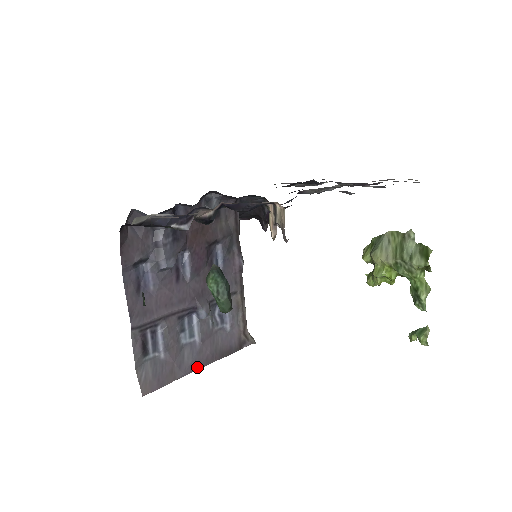
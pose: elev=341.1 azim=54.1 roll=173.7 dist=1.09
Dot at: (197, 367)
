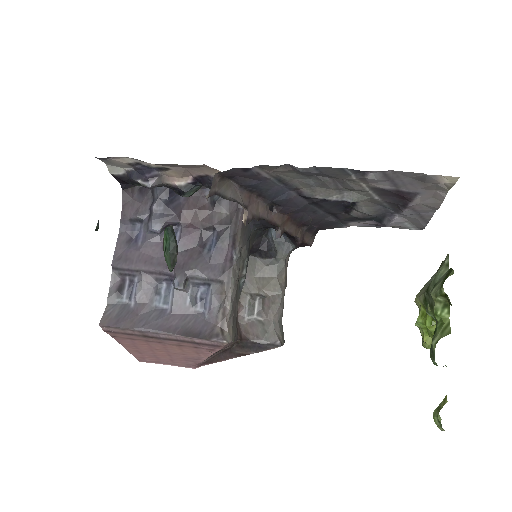
Dot at: (156, 329)
